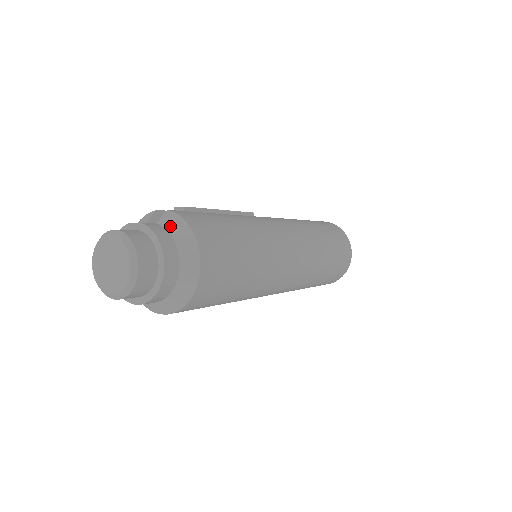
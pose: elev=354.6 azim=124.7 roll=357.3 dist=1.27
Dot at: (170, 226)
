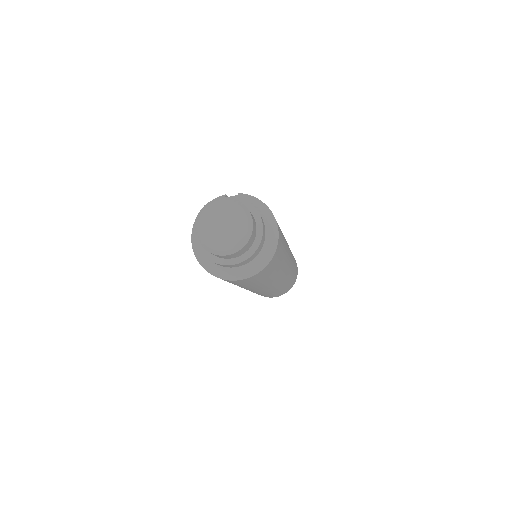
Dot at: (250, 202)
